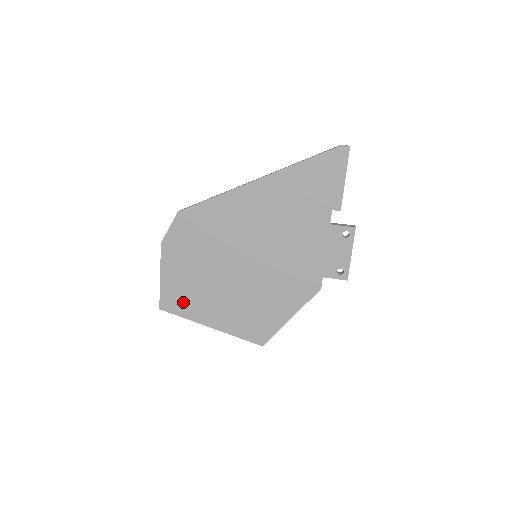
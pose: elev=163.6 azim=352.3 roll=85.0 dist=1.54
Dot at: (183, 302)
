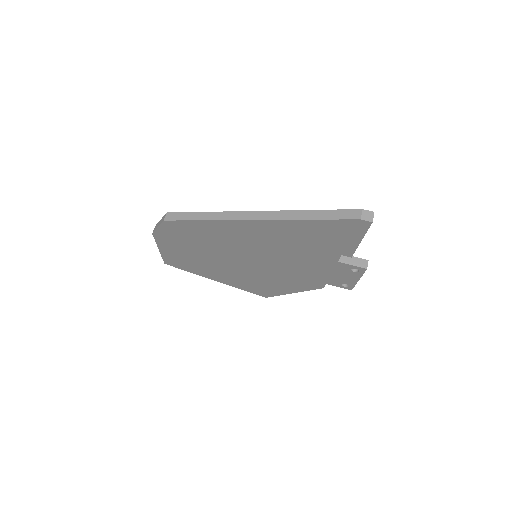
Dot at: (186, 265)
